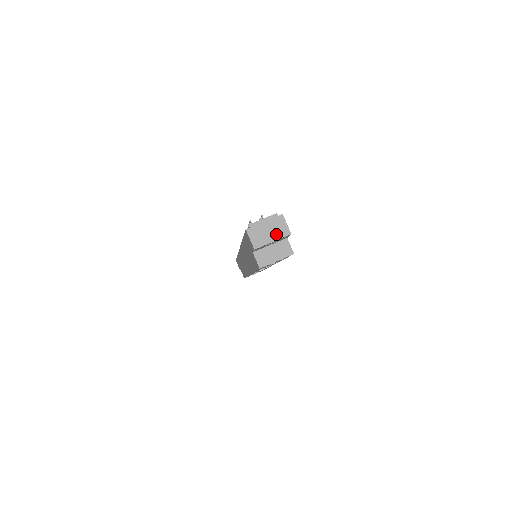
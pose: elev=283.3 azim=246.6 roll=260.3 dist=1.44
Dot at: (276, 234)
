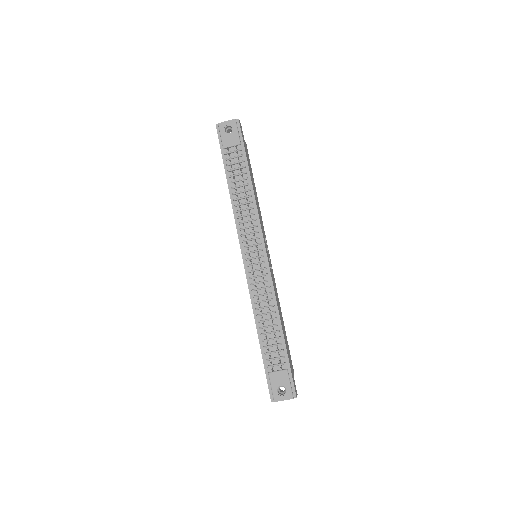
Dot at: occluded
